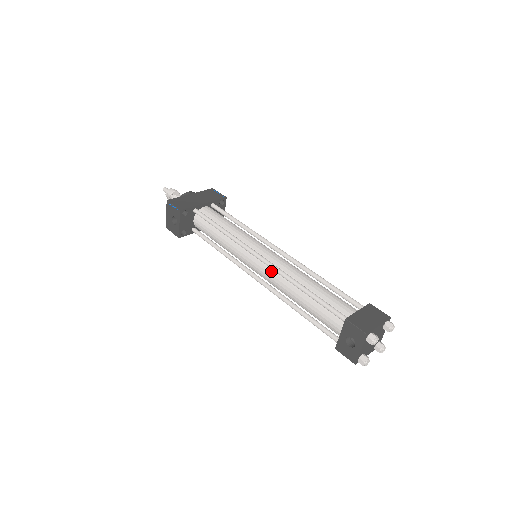
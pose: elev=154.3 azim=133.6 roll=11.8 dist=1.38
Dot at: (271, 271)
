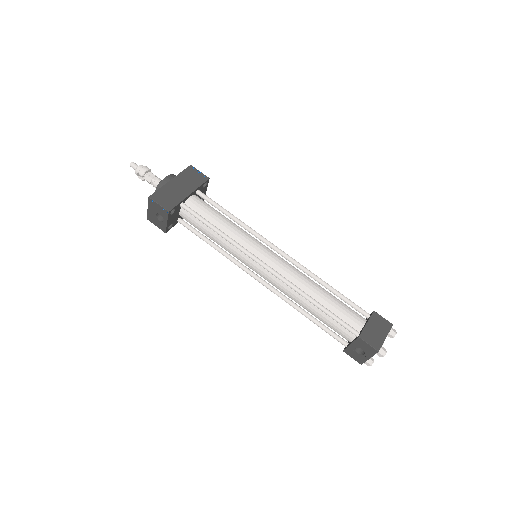
Dot at: (278, 280)
